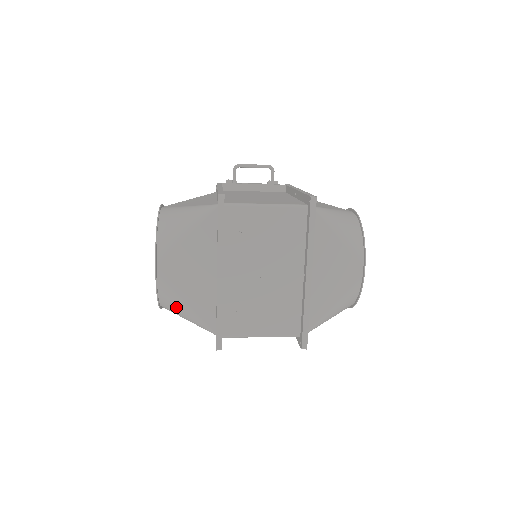
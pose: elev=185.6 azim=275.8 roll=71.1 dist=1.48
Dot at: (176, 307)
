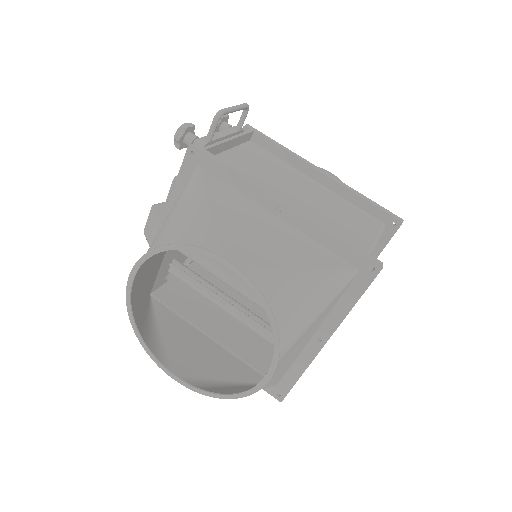
Dot at: occluded
